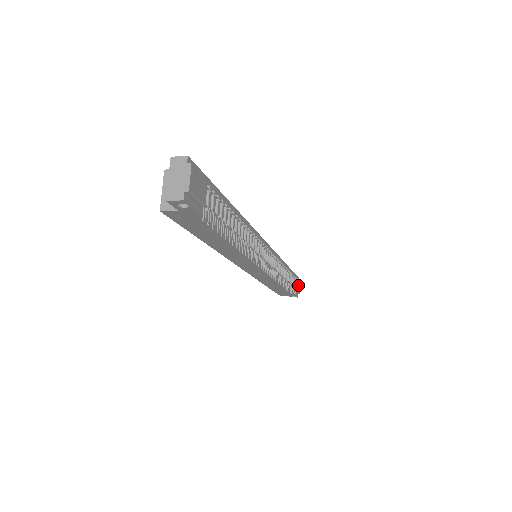
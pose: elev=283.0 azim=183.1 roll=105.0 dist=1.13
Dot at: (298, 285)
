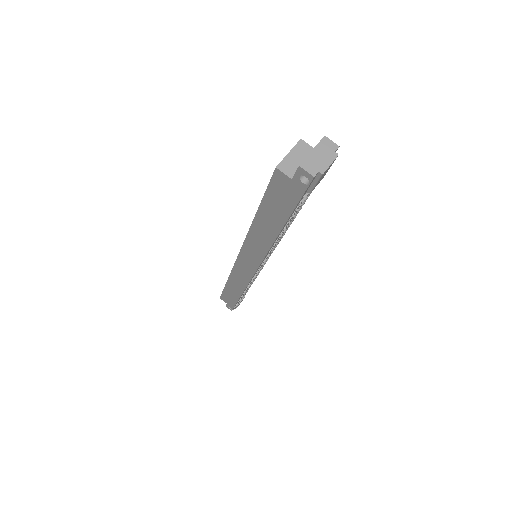
Dot at: (241, 301)
